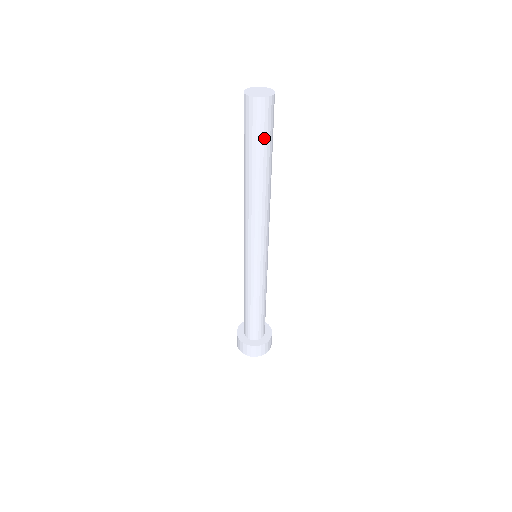
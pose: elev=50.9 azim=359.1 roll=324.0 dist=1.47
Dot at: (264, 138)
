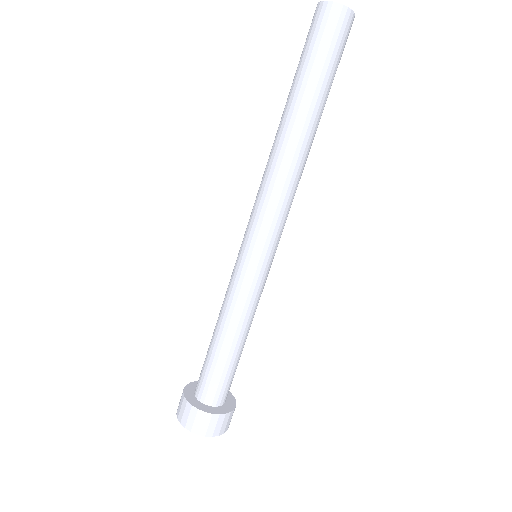
Dot at: (325, 62)
